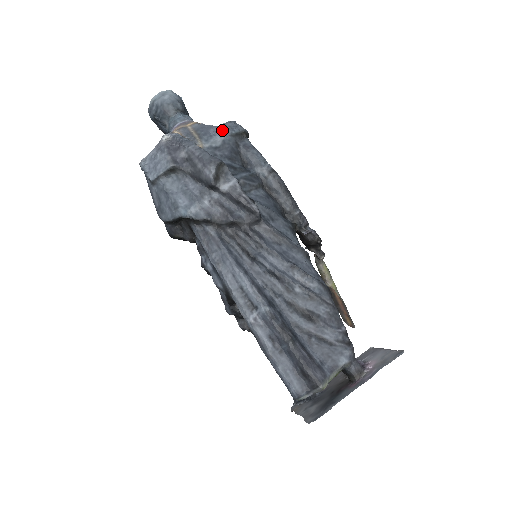
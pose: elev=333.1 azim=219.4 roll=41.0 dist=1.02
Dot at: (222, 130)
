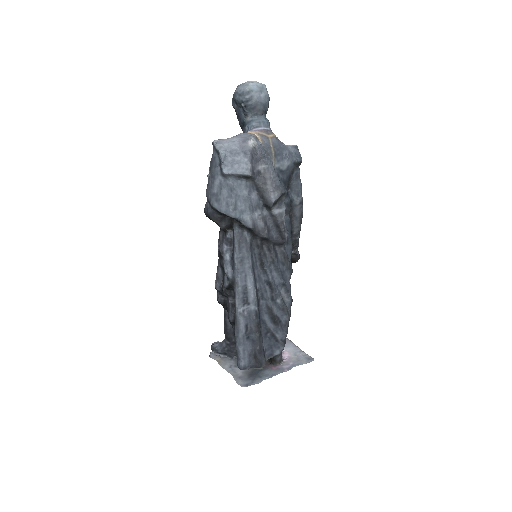
Dot at: (290, 155)
